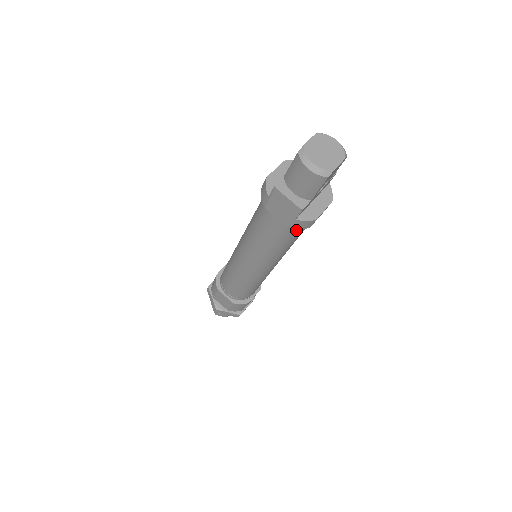
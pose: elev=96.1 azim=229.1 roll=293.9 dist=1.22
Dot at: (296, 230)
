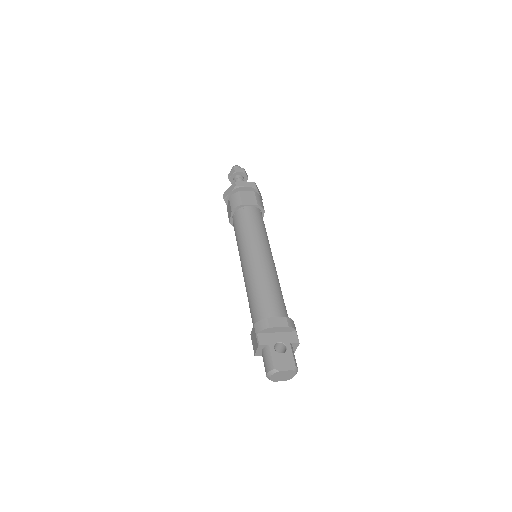
Dot at: occluded
